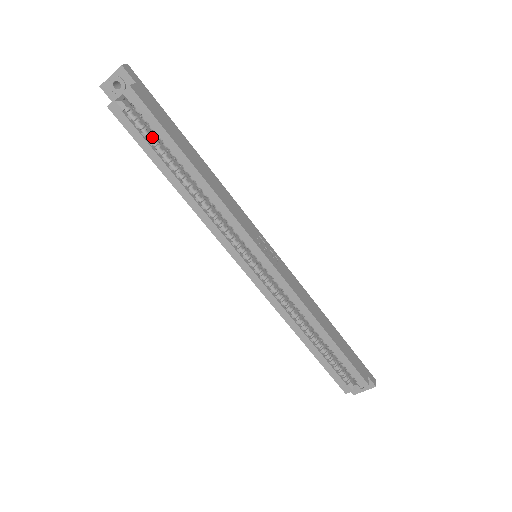
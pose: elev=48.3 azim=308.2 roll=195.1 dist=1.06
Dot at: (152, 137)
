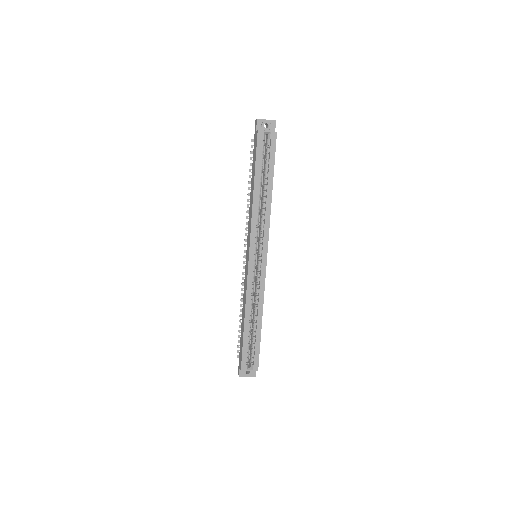
Dot at: occluded
